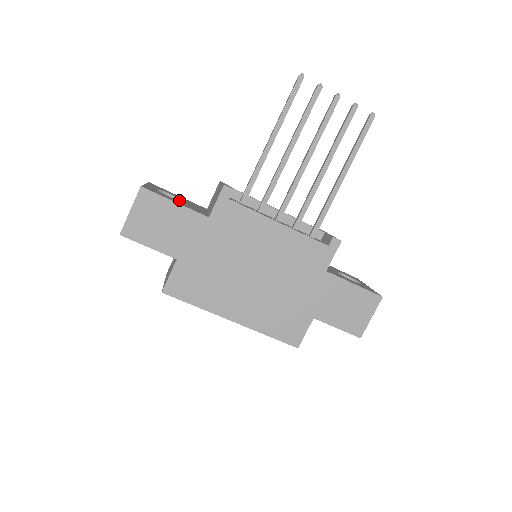
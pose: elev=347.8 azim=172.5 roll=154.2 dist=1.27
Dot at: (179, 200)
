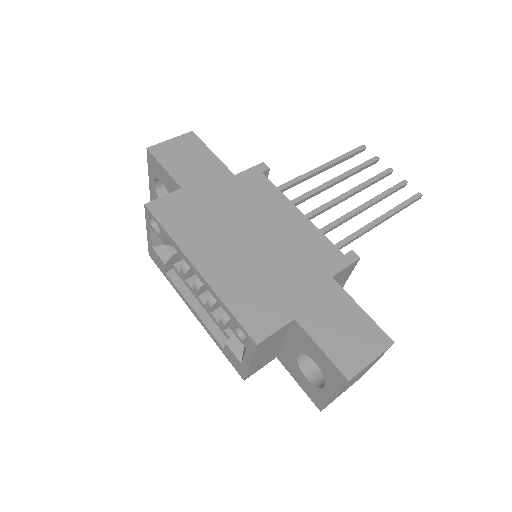
Dot at: occluded
